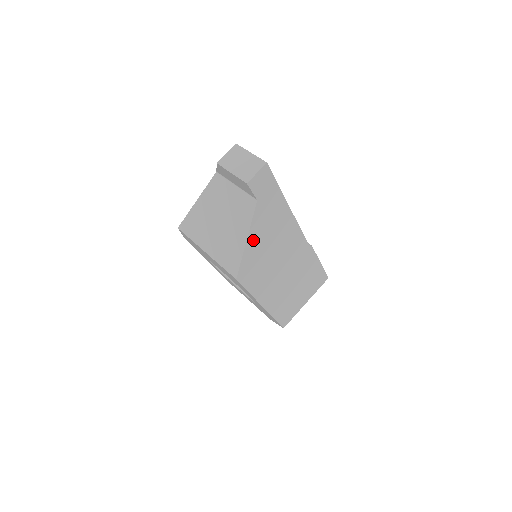
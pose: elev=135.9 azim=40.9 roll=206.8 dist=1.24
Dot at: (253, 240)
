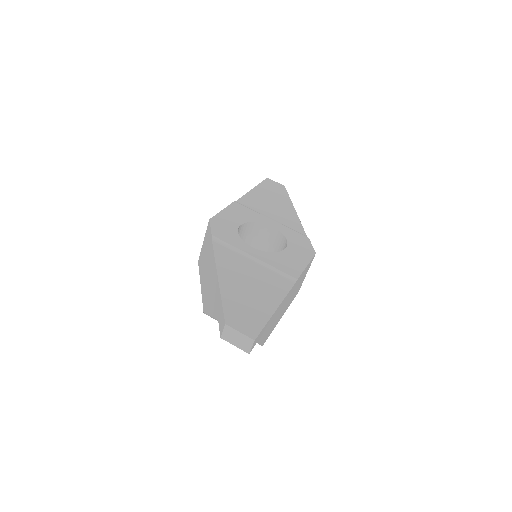
Dot at: (263, 338)
